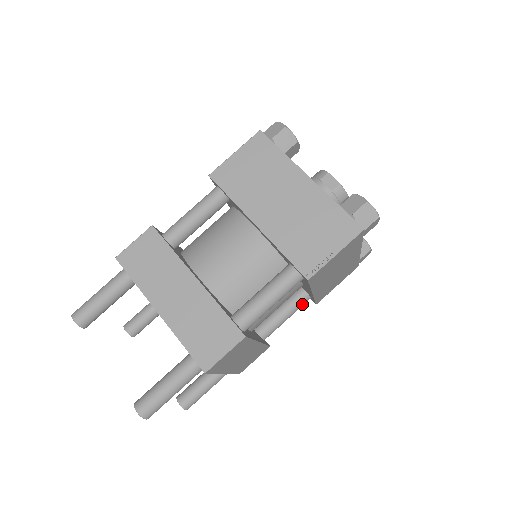
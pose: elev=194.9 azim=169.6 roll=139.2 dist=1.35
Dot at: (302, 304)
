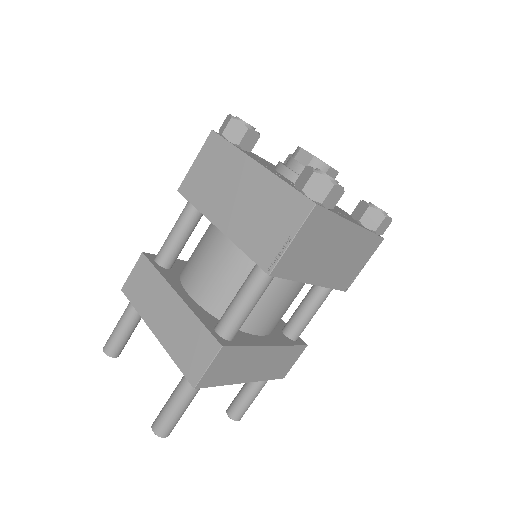
Dot at: (325, 295)
